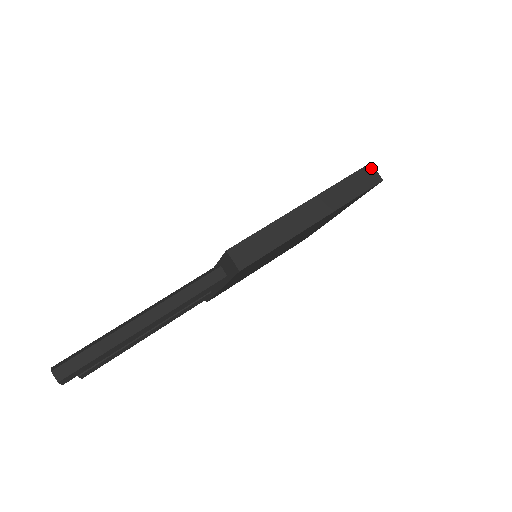
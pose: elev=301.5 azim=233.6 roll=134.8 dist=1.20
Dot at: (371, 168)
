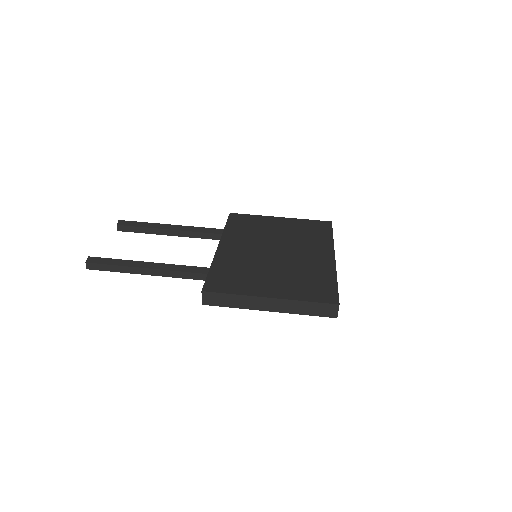
Dot at: (336, 307)
